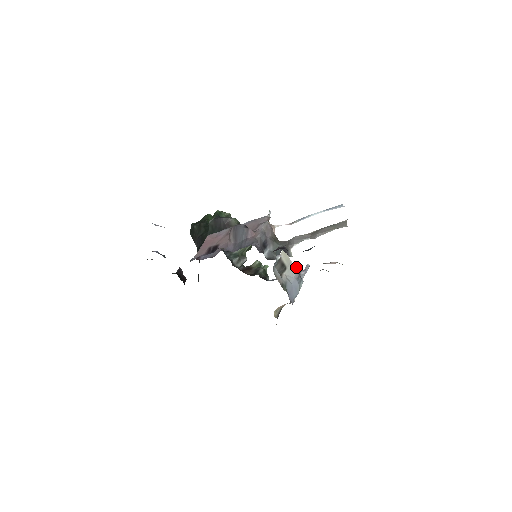
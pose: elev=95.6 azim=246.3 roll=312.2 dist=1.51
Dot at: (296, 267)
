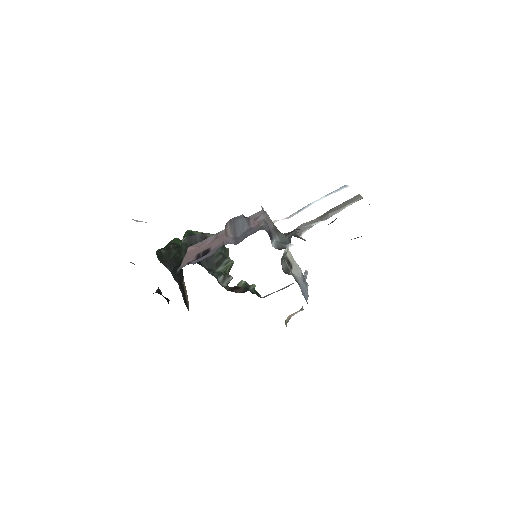
Dot at: occluded
